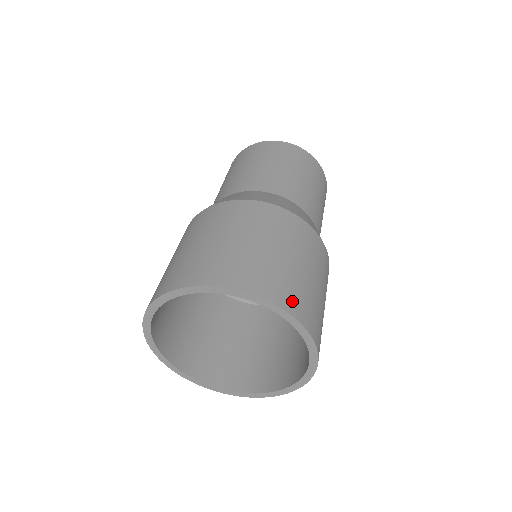
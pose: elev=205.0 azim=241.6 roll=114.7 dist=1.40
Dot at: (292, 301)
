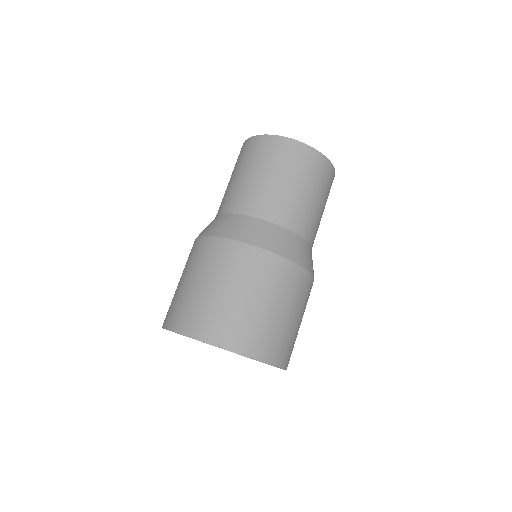
Dot at: (269, 351)
